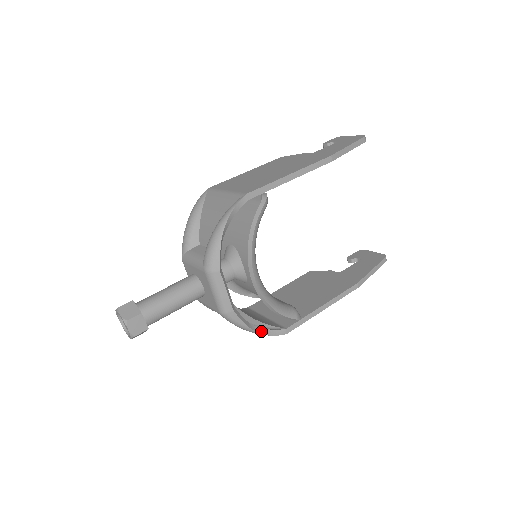
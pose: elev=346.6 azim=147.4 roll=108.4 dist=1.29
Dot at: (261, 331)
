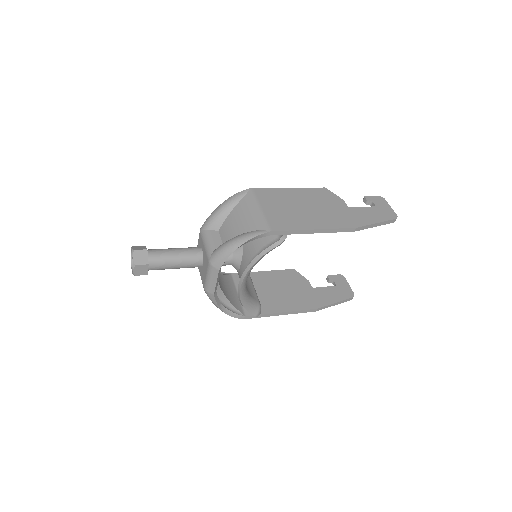
Dot at: (226, 311)
